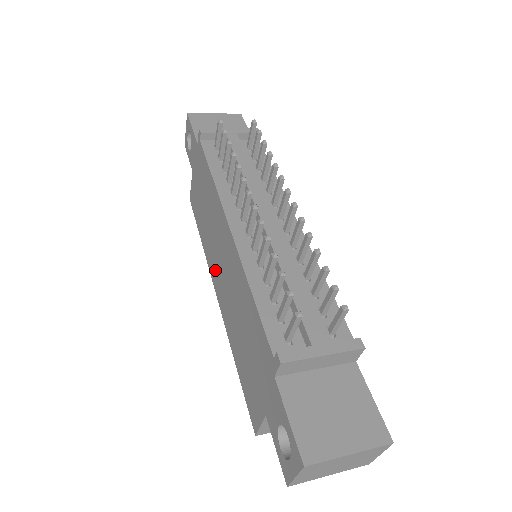
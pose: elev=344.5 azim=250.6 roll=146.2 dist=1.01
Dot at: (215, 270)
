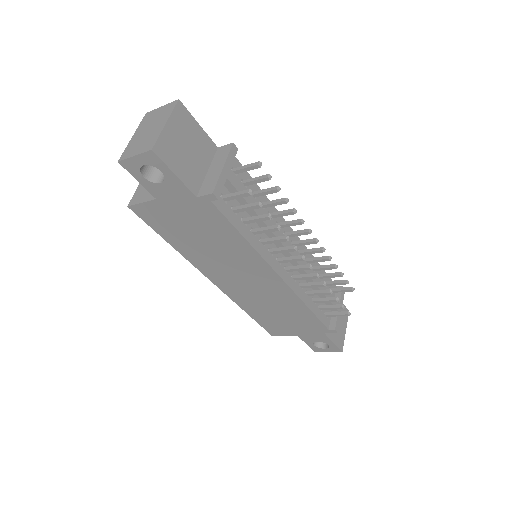
Dot at: (219, 275)
